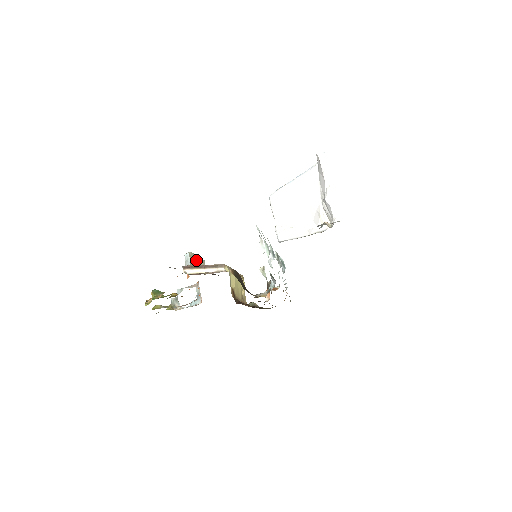
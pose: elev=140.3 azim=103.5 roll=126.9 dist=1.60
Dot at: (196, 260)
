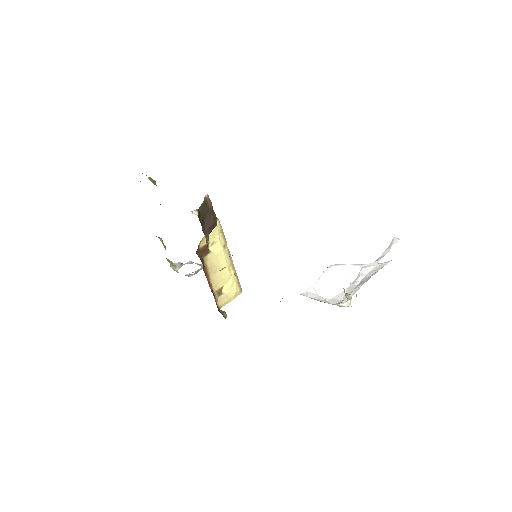
Dot at: occluded
